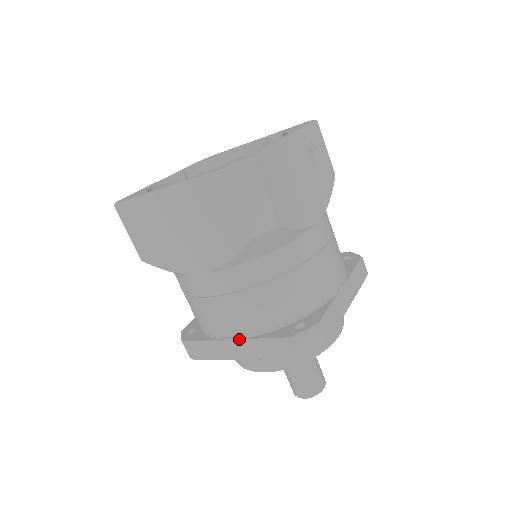
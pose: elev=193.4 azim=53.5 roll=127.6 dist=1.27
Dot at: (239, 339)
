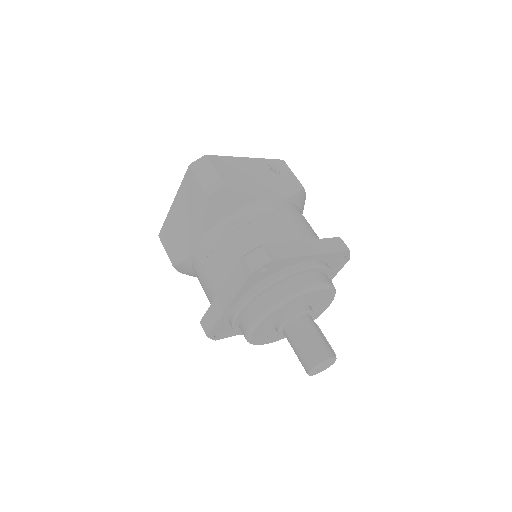
Dot at: (222, 287)
